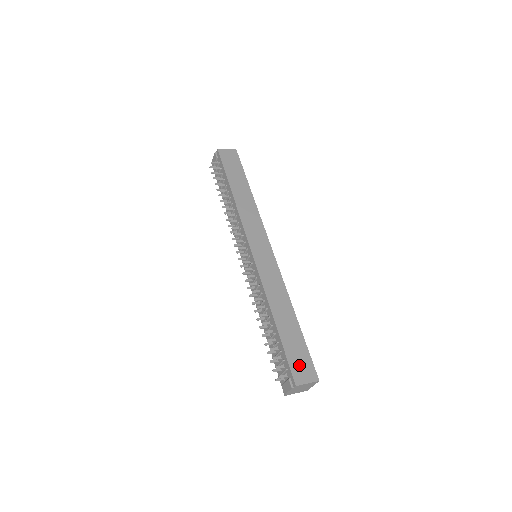
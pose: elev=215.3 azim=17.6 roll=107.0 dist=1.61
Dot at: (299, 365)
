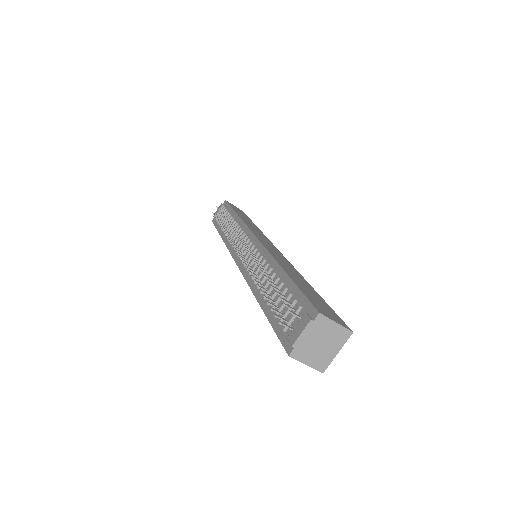
Dot at: (321, 306)
